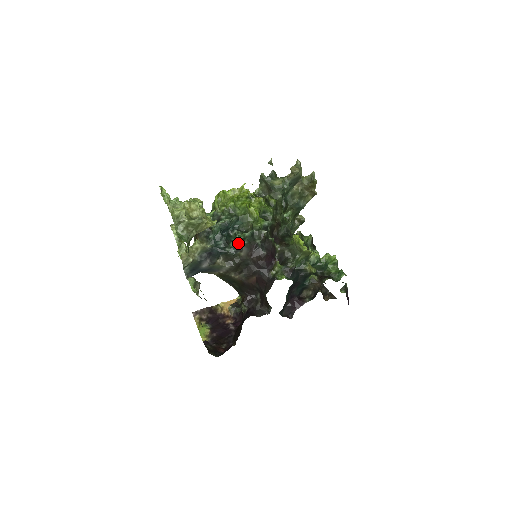
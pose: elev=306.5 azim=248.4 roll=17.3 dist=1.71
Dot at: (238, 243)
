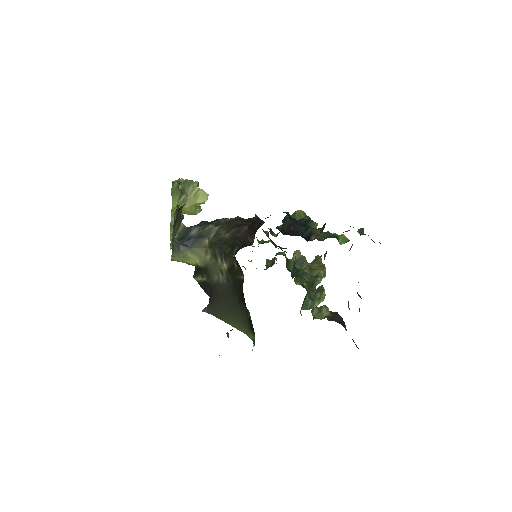
Dot at: occluded
